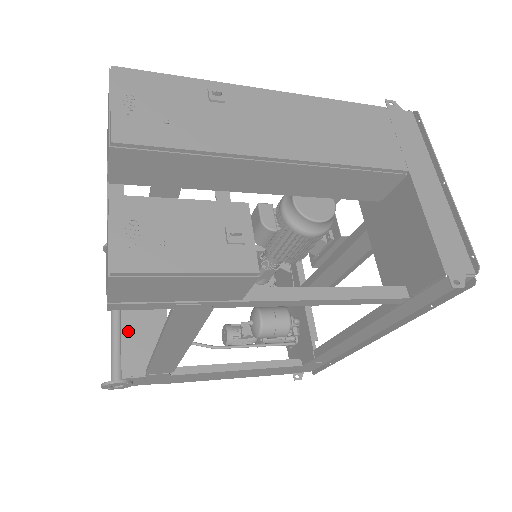
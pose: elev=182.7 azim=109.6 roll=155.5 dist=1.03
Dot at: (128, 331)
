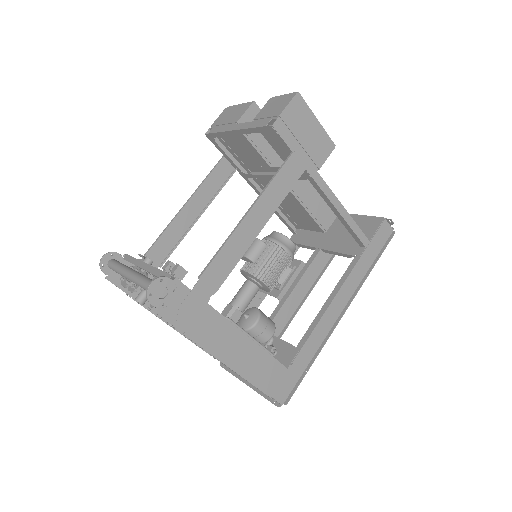
Dot at: occluded
